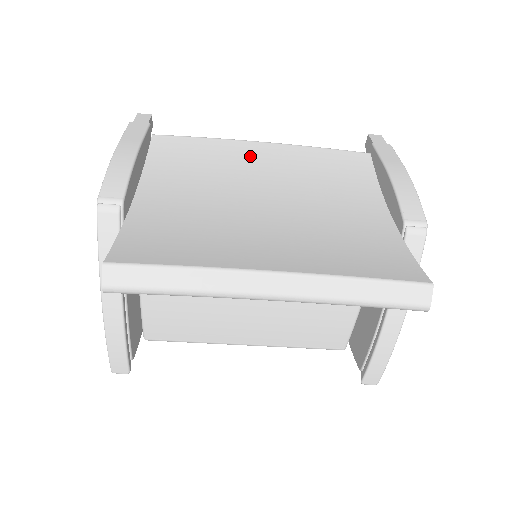
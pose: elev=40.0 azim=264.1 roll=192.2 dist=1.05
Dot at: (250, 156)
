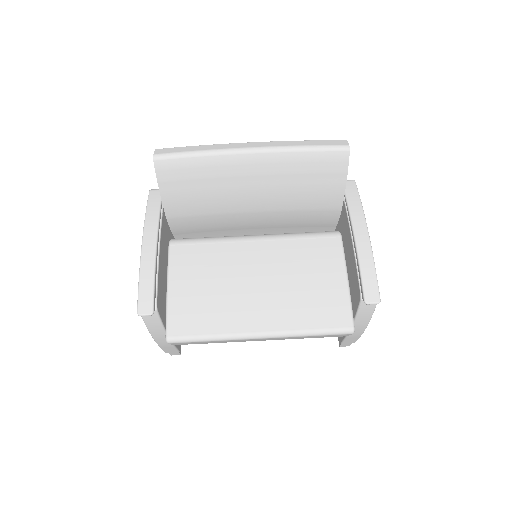
Dot at: occluded
